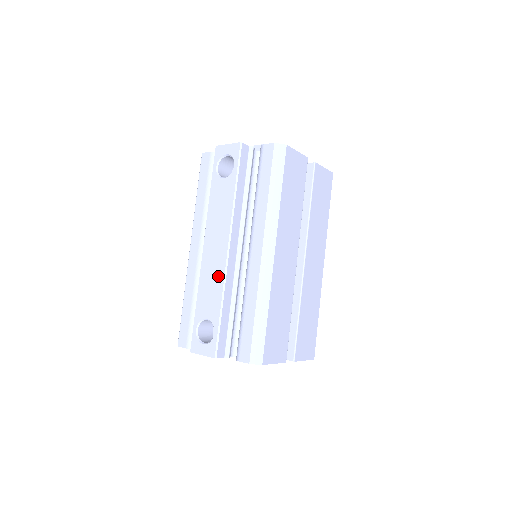
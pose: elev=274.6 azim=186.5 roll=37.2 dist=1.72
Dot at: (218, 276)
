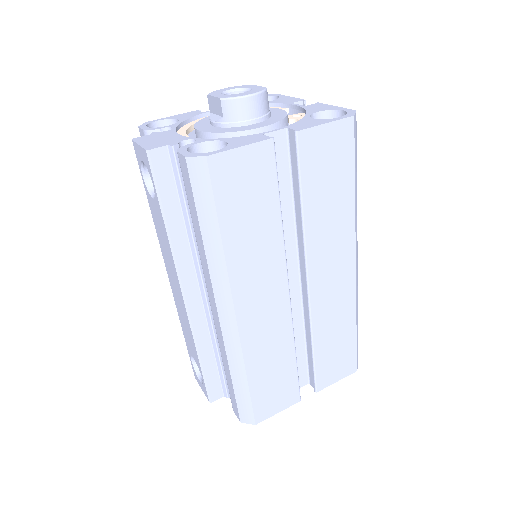
Dot at: (187, 323)
